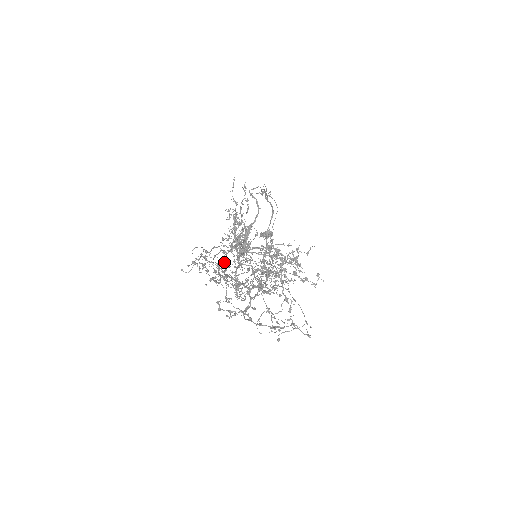
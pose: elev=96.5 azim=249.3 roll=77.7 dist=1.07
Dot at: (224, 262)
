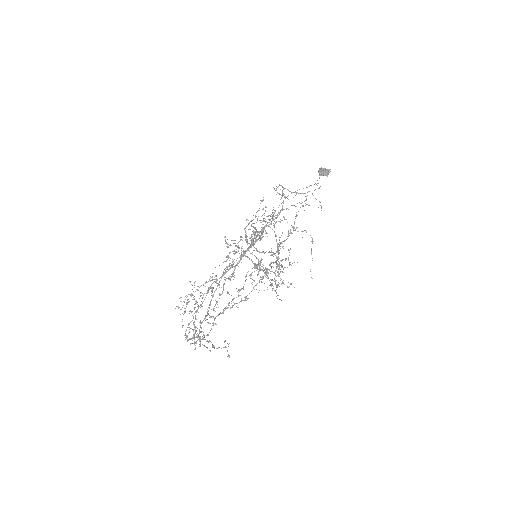
Dot at: (206, 293)
